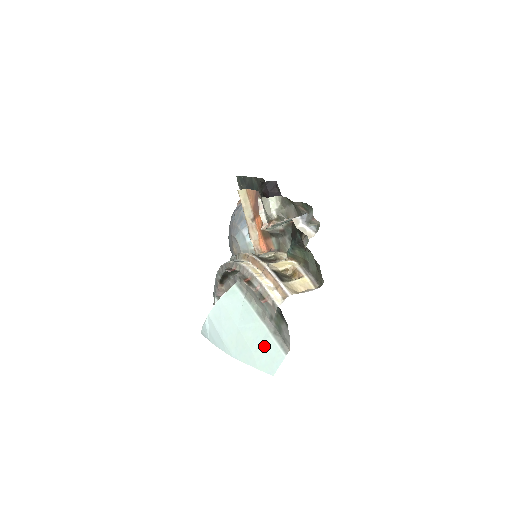
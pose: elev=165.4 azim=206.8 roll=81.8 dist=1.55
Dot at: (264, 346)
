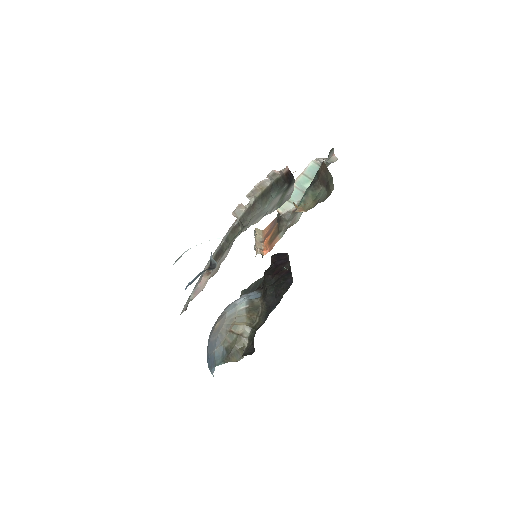
Dot at: occluded
